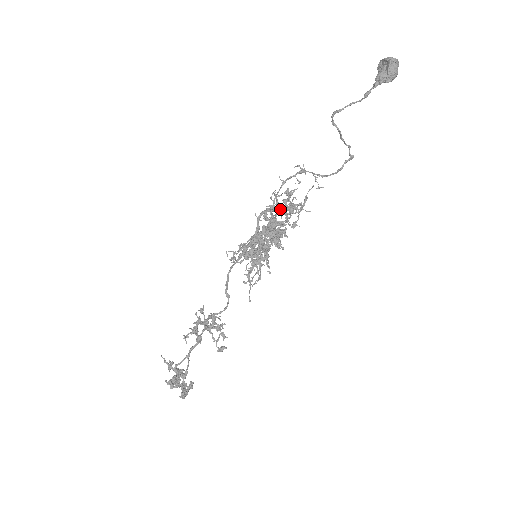
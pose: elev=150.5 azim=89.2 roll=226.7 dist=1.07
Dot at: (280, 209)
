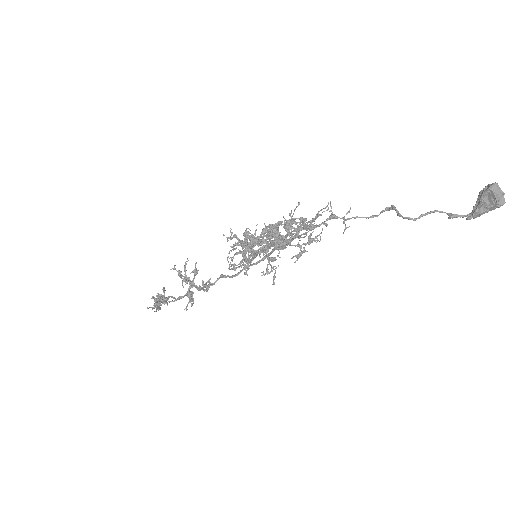
Dot at: (288, 226)
